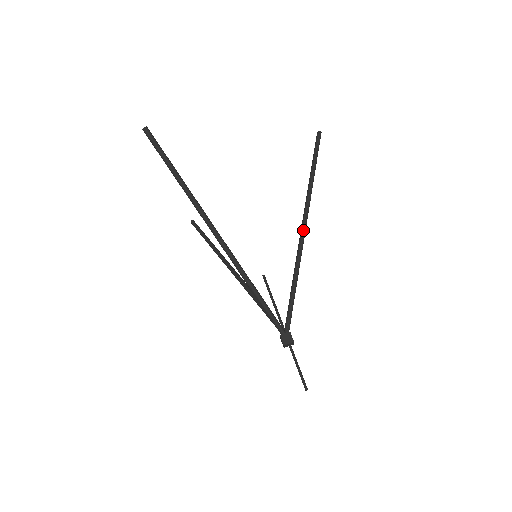
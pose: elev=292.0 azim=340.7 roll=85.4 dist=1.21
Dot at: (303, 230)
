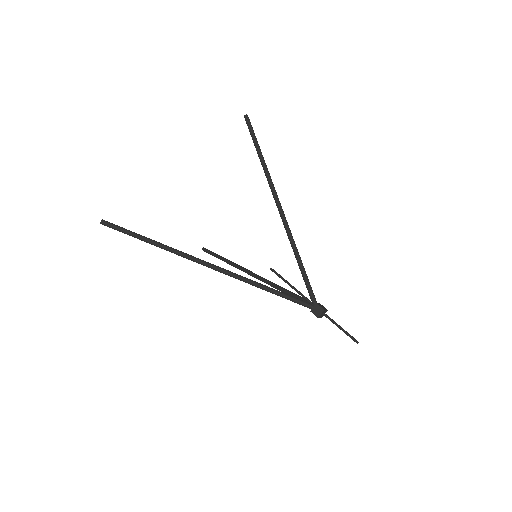
Dot at: (280, 210)
